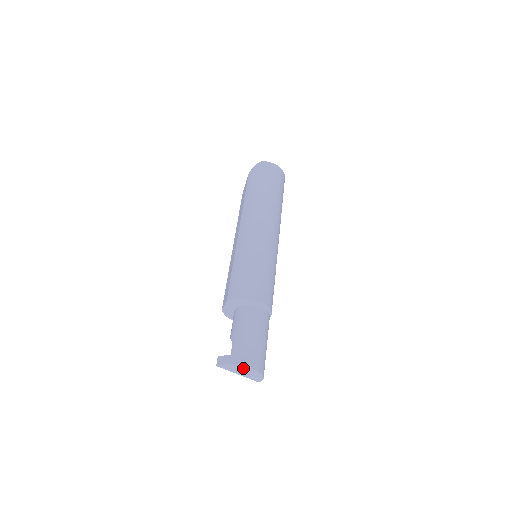
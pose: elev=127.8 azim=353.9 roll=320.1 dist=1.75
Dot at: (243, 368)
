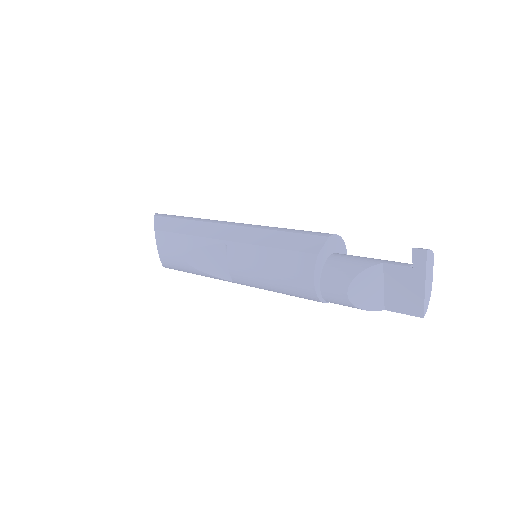
Dot at: (431, 268)
